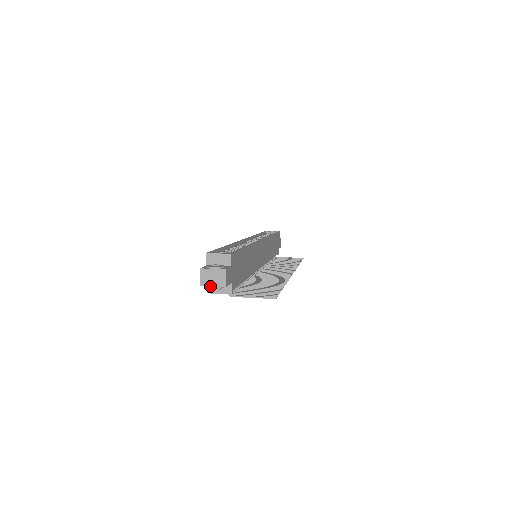
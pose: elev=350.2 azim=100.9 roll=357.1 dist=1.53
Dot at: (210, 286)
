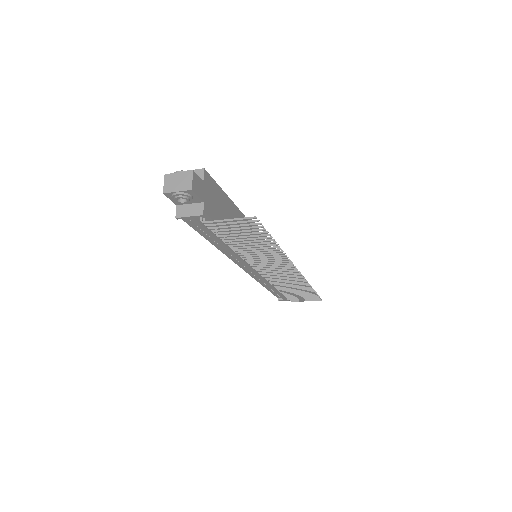
Dot at: (174, 191)
